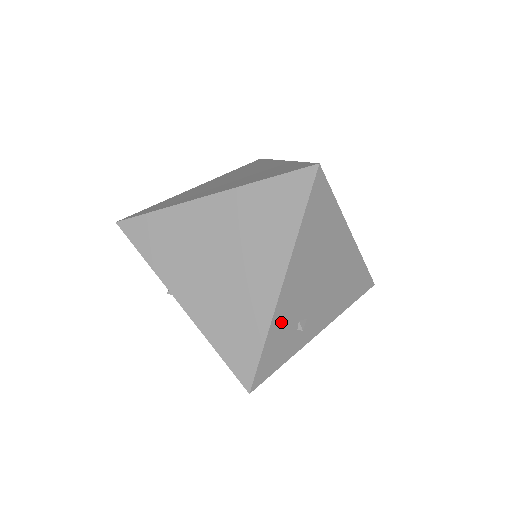
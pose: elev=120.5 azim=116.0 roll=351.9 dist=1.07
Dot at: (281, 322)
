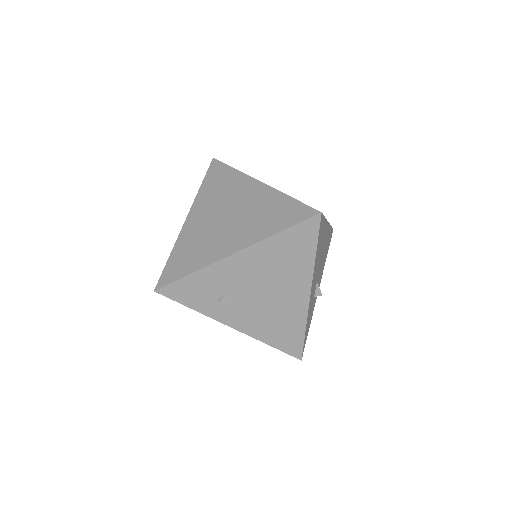
Dot at: (212, 277)
